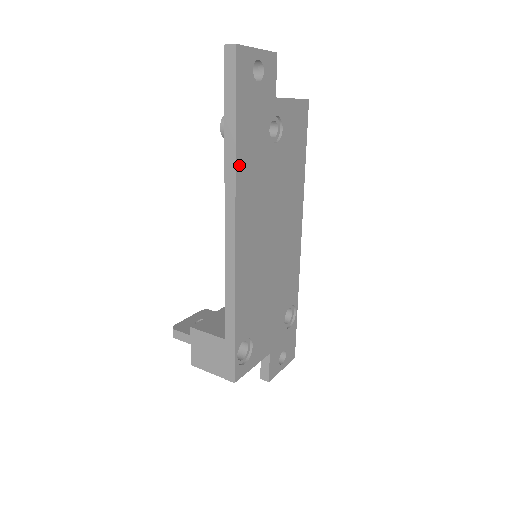
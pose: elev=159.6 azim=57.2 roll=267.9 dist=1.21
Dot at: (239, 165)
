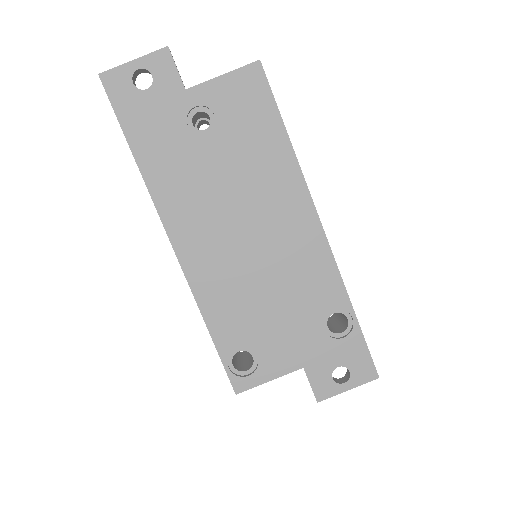
Dot at: (149, 177)
